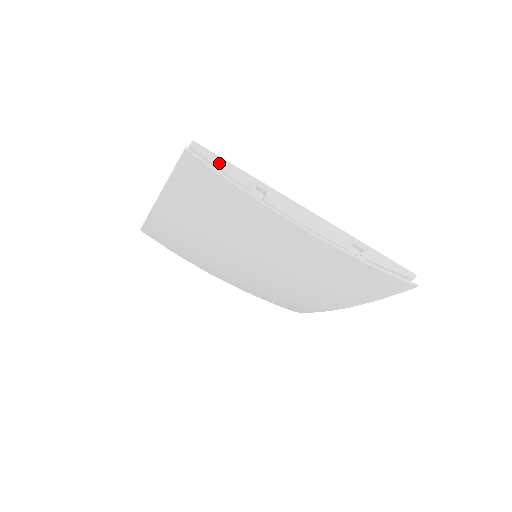
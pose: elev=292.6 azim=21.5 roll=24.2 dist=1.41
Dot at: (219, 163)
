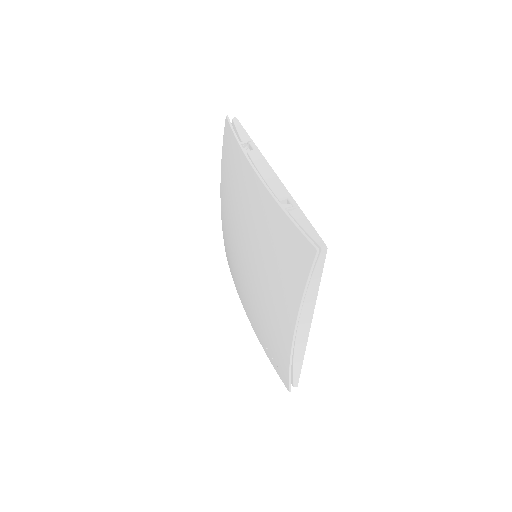
Dot at: (239, 129)
